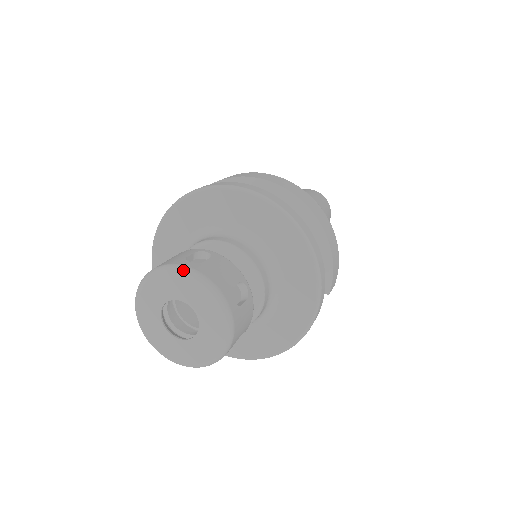
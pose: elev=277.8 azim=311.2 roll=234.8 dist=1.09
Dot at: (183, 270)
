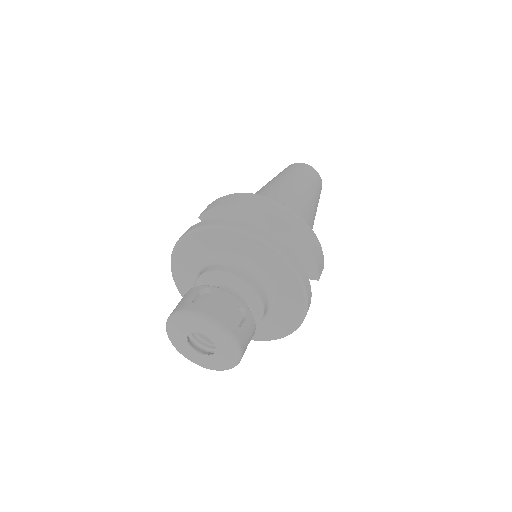
Dot at: (192, 314)
